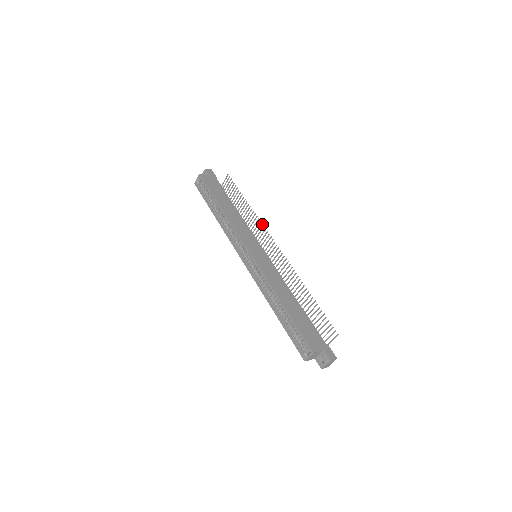
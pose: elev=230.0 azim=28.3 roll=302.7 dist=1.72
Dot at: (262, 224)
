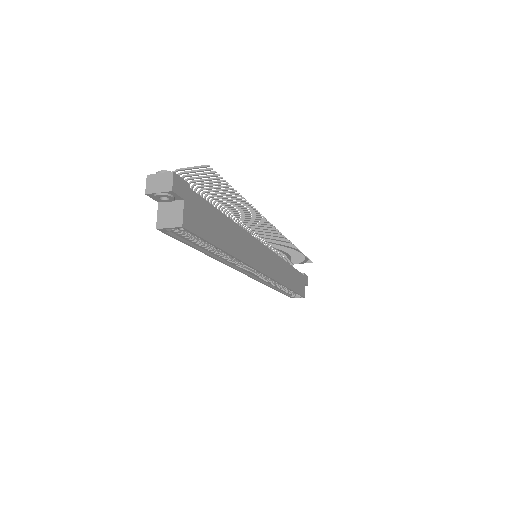
Dot at: (263, 216)
